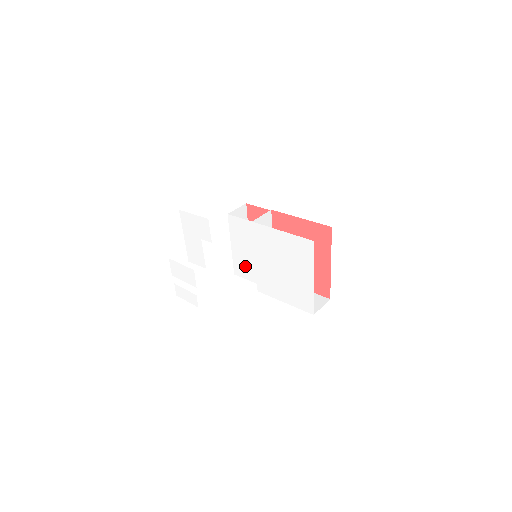
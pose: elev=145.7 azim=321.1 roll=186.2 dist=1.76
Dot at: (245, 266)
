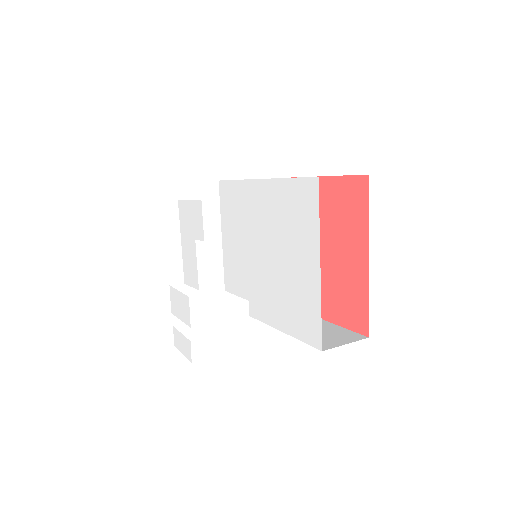
Dot at: (236, 270)
